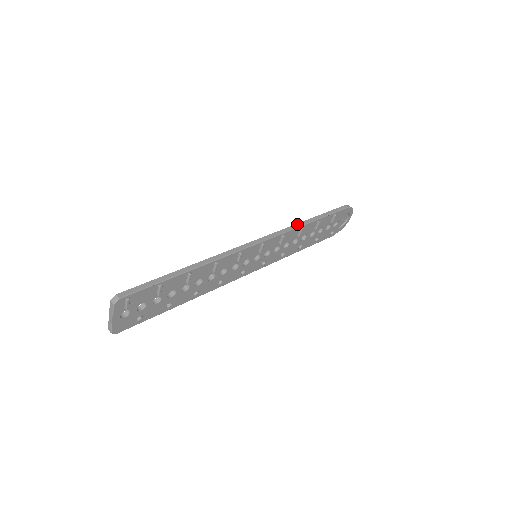
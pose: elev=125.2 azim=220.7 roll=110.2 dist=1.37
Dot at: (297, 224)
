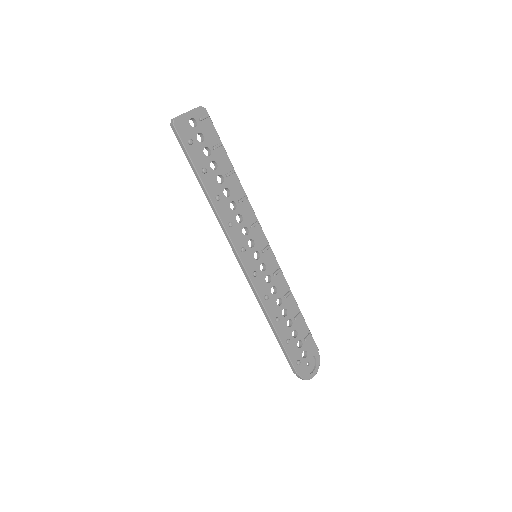
Dot at: (287, 287)
